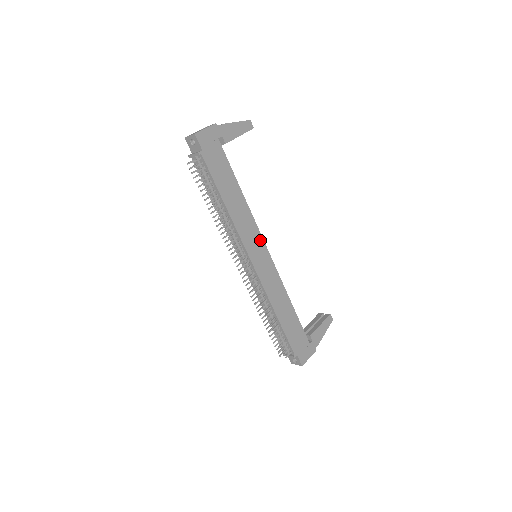
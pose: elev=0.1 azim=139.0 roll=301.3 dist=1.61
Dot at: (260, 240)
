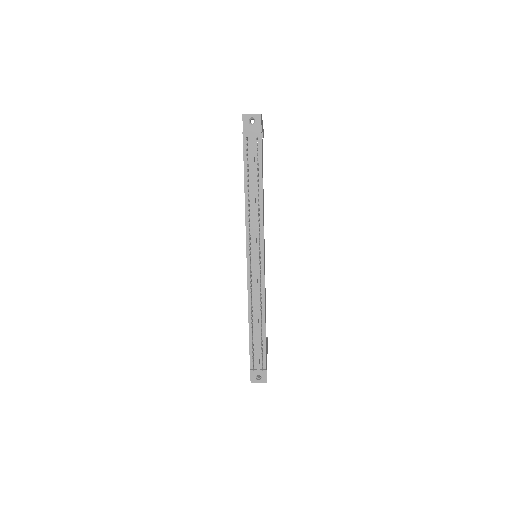
Dot at: (264, 240)
